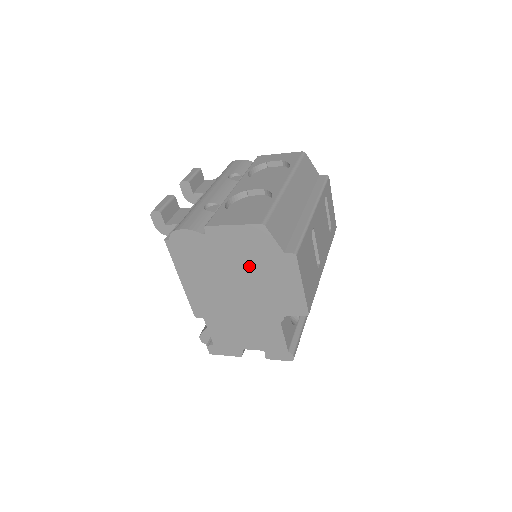
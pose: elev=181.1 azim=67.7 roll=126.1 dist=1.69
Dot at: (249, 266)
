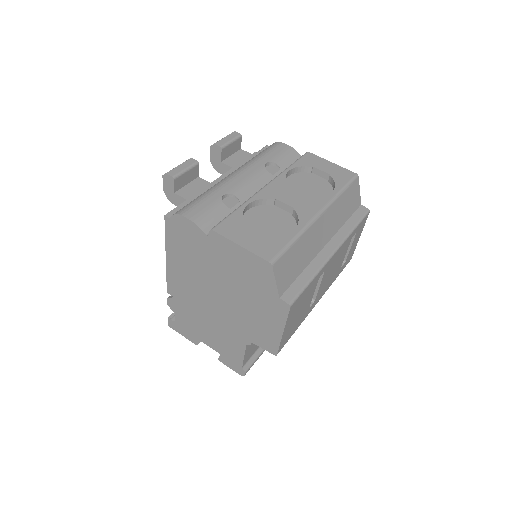
Dot at: (239, 287)
